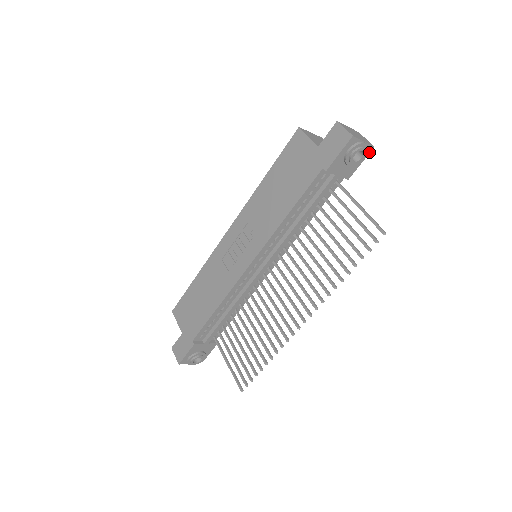
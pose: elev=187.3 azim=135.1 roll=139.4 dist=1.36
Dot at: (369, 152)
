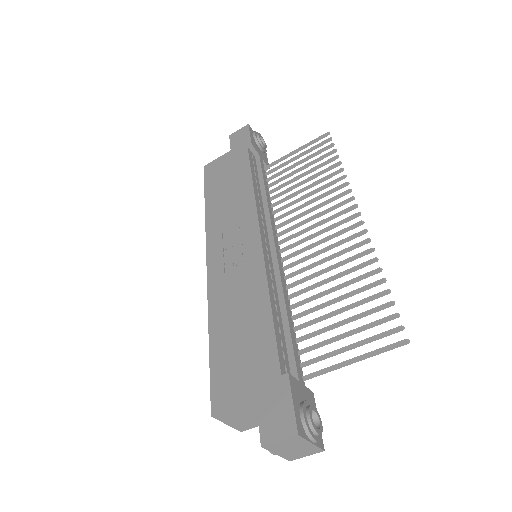
Dot at: occluded
